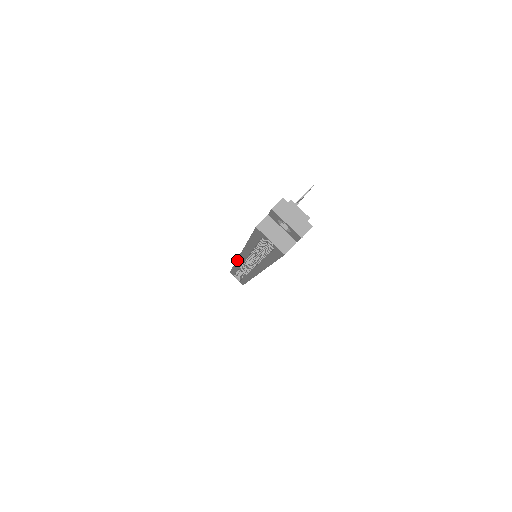
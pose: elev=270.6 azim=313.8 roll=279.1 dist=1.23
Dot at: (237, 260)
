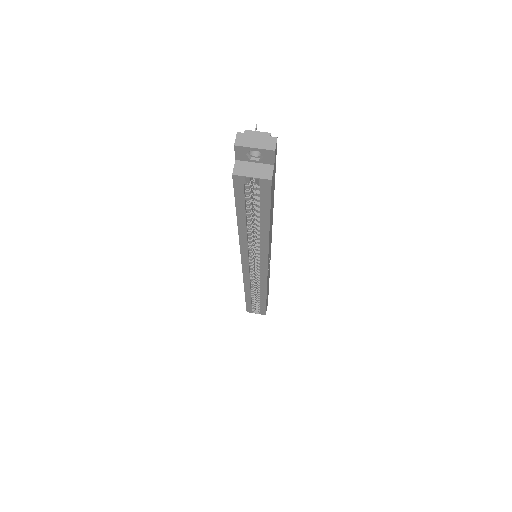
Dot at: (243, 273)
